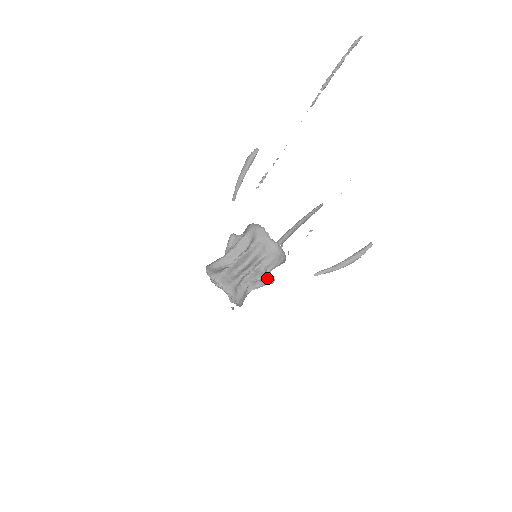
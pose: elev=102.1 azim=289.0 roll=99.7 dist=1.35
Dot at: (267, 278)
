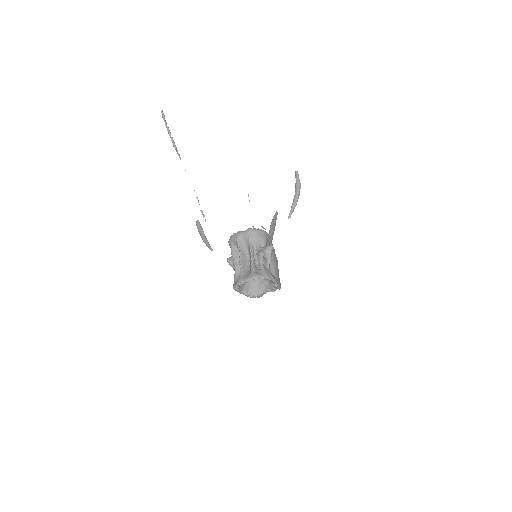
Dot at: (266, 249)
